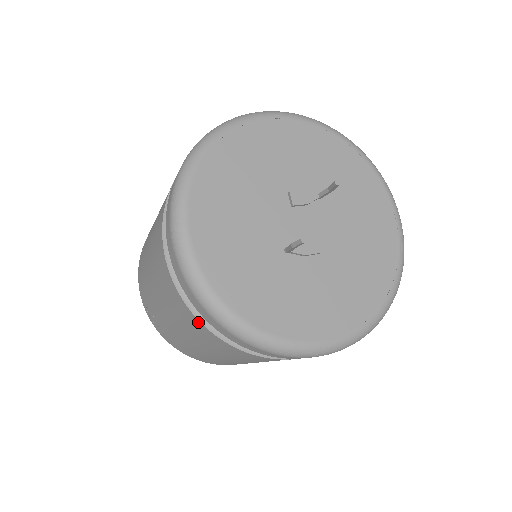
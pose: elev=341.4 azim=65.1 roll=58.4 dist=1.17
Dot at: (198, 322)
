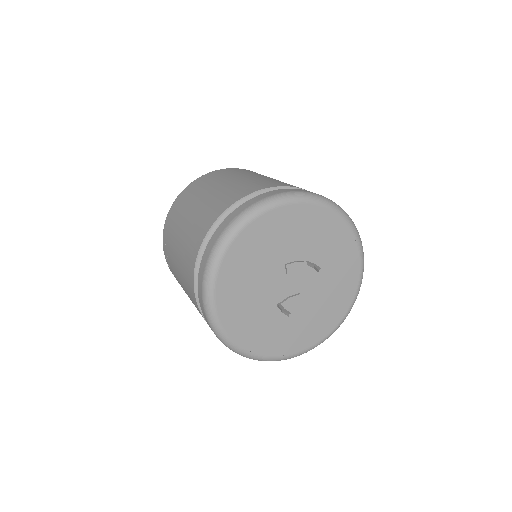
Dot at: occluded
